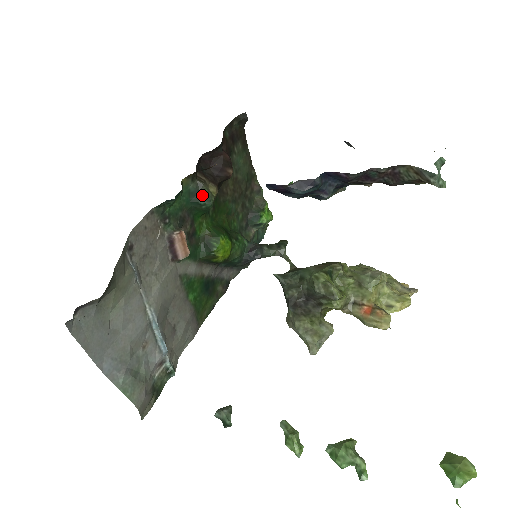
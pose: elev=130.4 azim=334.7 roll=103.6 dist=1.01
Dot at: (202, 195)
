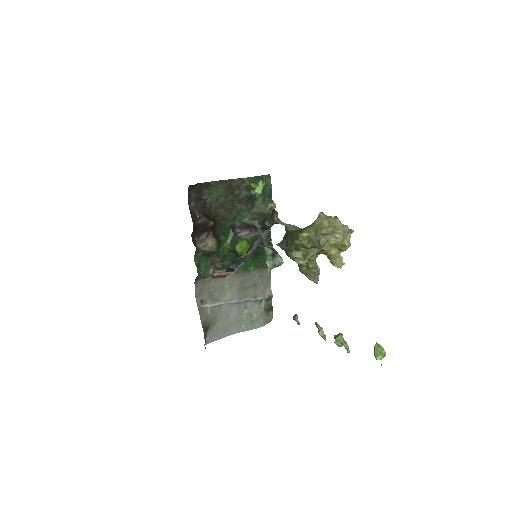
Dot at: (208, 253)
